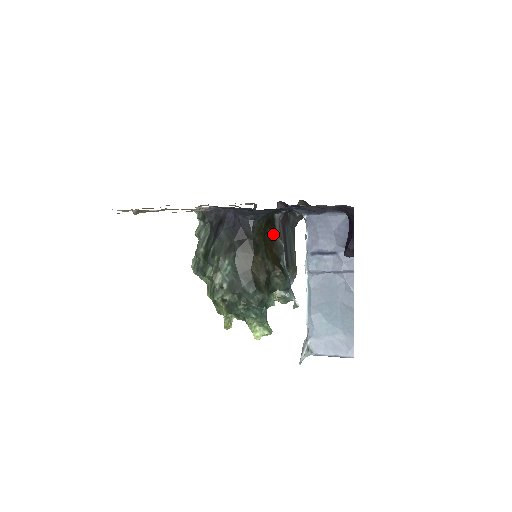
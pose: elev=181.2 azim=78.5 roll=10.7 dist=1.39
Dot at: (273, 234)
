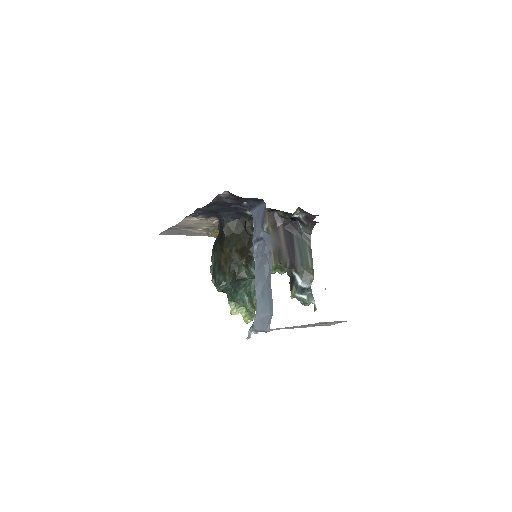
Dot at: (249, 233)
